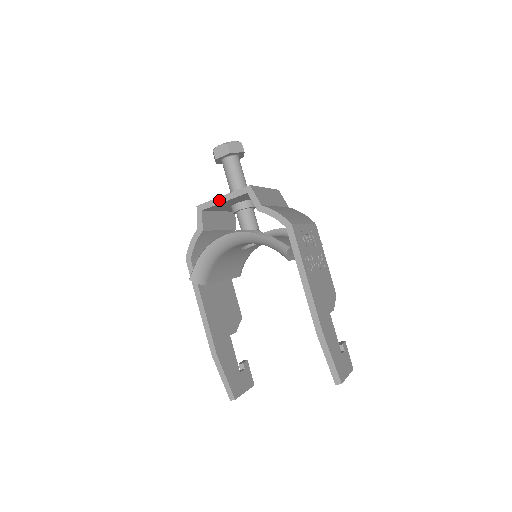
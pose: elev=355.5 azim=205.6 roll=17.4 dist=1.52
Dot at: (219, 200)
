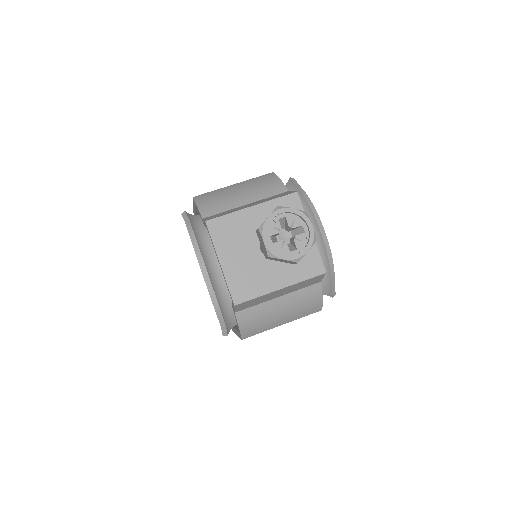
Dot at: (217, 257)
